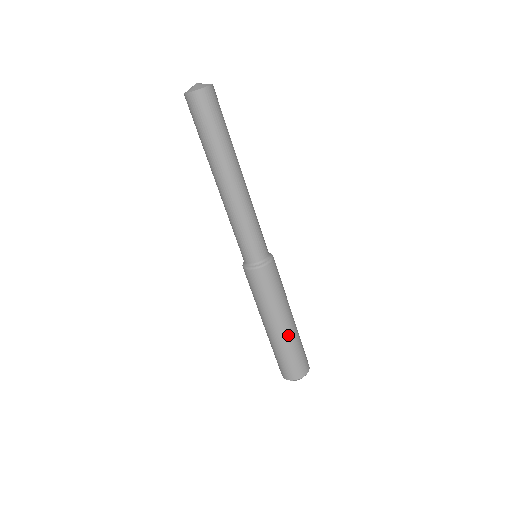
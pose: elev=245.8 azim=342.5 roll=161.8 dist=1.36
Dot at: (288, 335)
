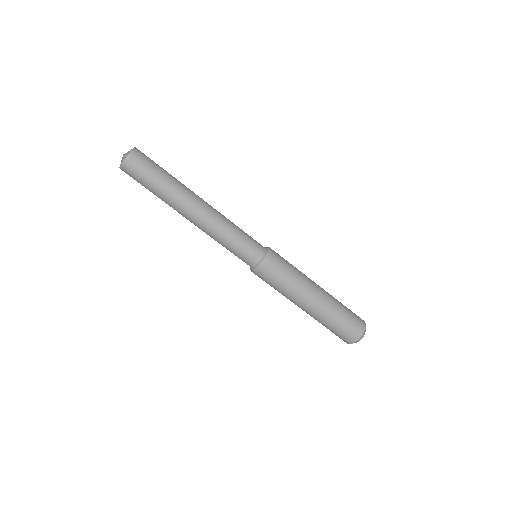
Dot at: (320, 310)
